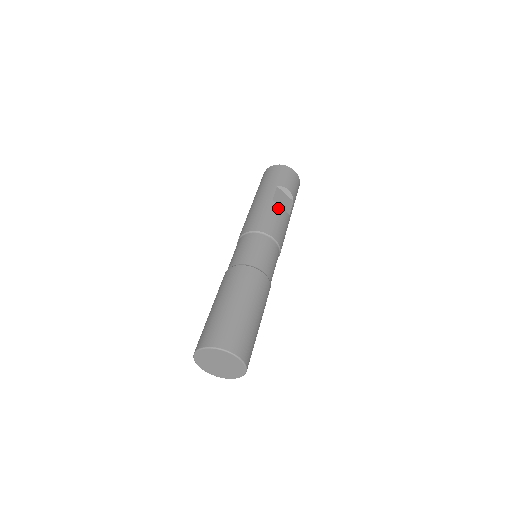
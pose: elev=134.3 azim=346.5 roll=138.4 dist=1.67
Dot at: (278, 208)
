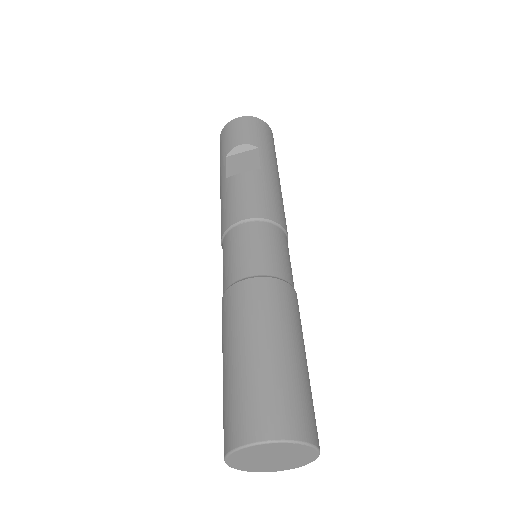
Dot at: (235, 179)
